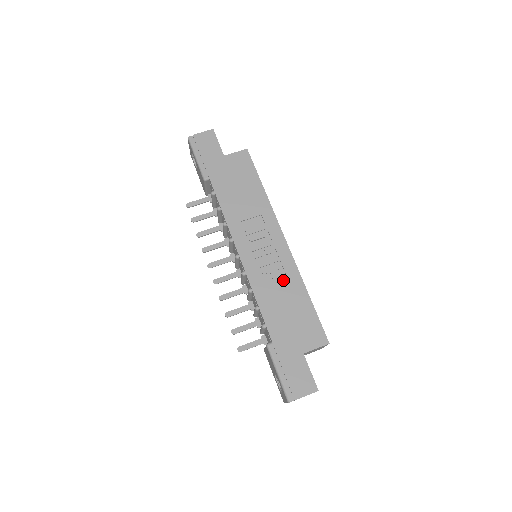
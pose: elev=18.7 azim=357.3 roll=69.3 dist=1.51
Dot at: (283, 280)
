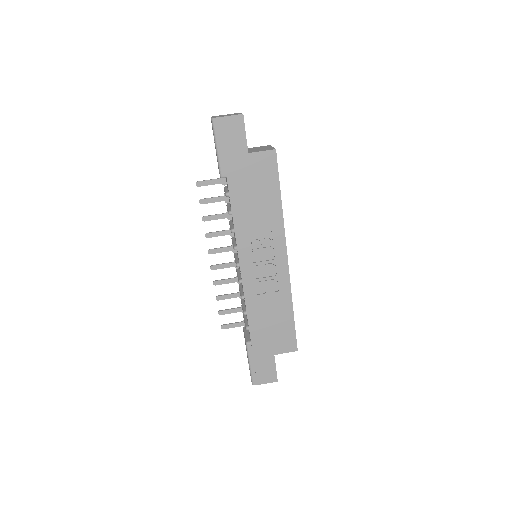
Dot at: (274, 295)
